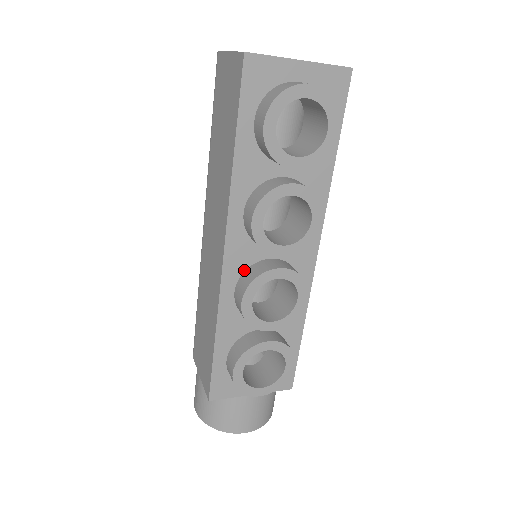
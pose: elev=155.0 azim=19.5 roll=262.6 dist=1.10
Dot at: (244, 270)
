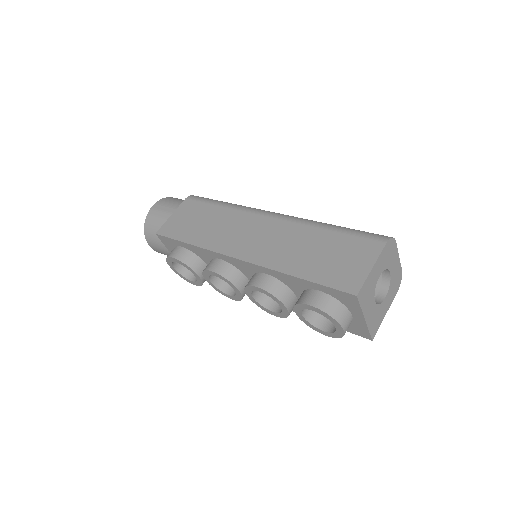
Dot at: (235, 266)
